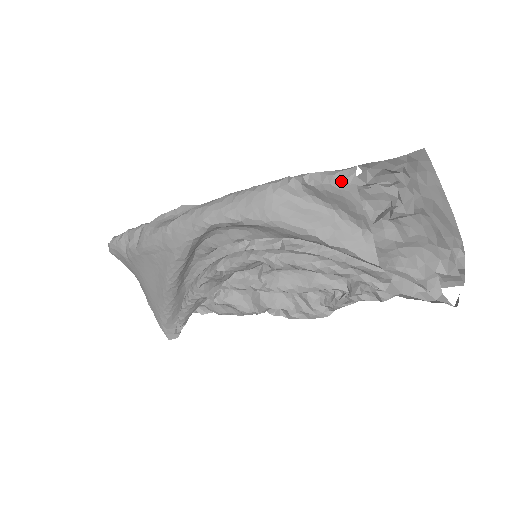
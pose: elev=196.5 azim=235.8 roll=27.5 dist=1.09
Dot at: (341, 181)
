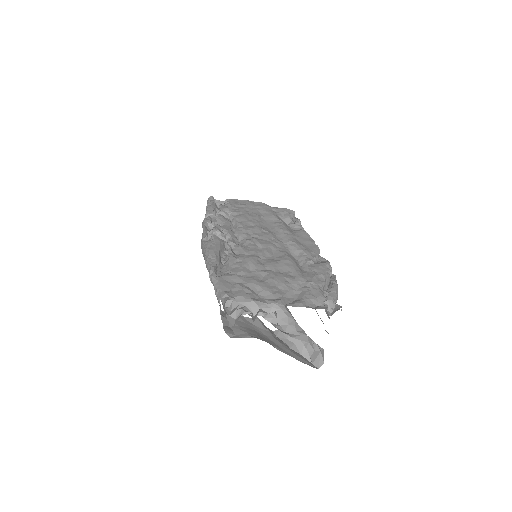
Dot at: occluded
